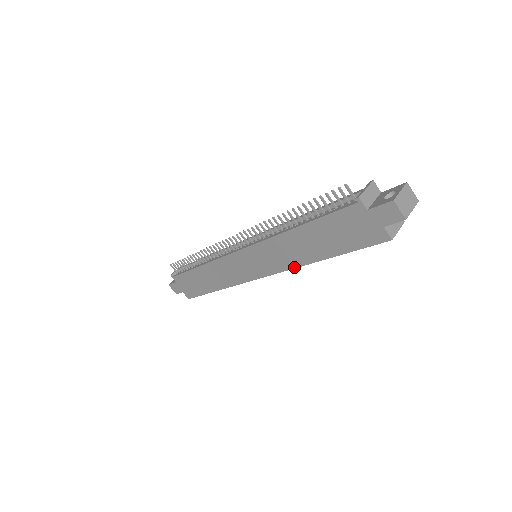
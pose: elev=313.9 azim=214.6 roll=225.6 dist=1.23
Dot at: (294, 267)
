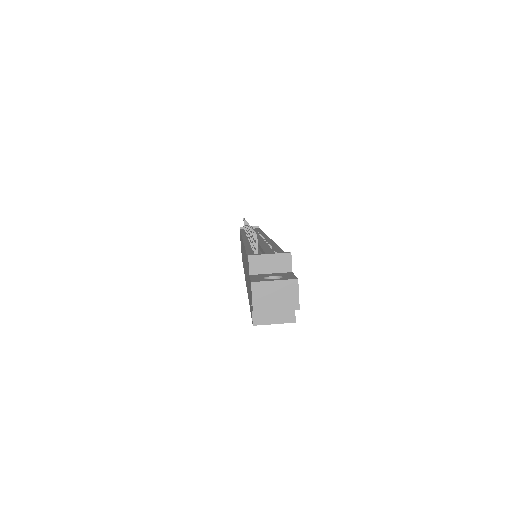
Dot at: occluded
